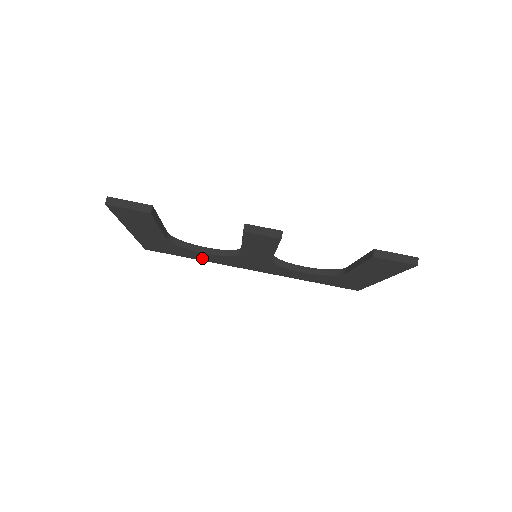
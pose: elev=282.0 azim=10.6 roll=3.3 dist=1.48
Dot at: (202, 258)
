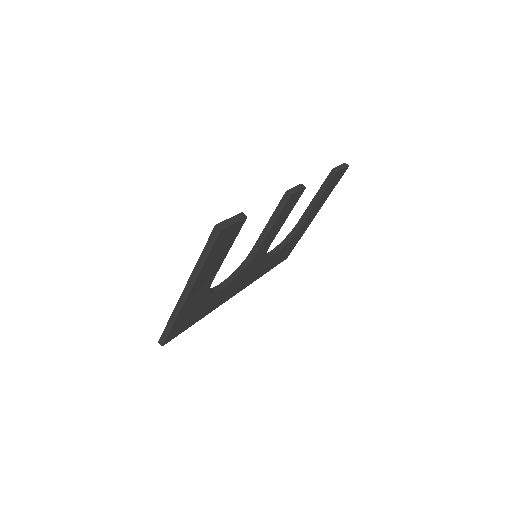
Dot at: (209, 309)
